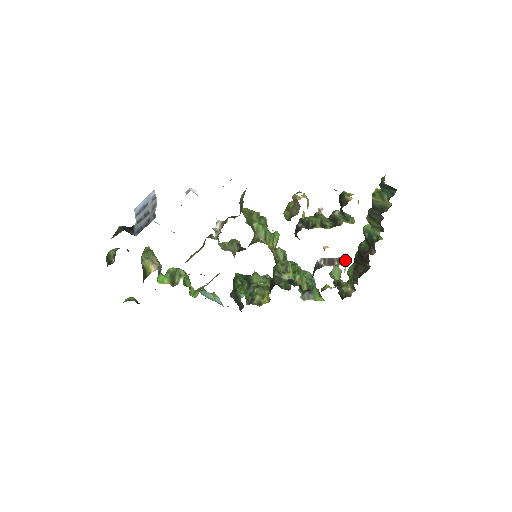
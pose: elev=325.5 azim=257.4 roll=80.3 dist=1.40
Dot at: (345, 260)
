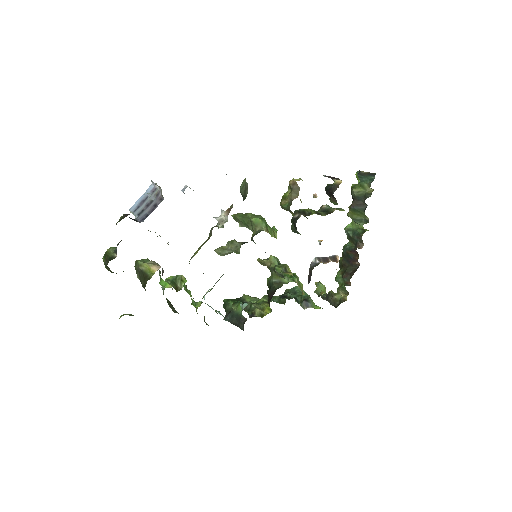
Dot at: (337, 258)
